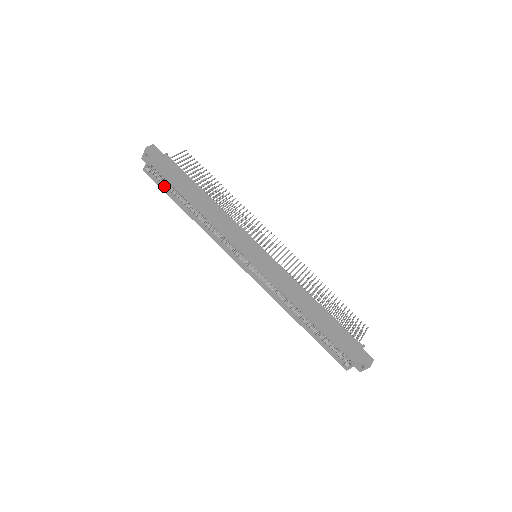
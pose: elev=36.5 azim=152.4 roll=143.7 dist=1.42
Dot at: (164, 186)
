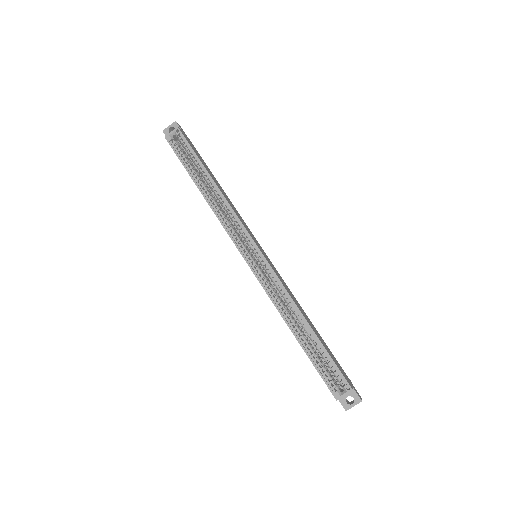
Dot at: (183, 157)
